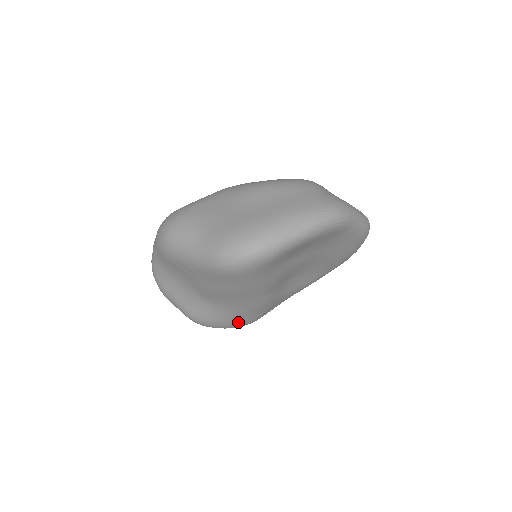
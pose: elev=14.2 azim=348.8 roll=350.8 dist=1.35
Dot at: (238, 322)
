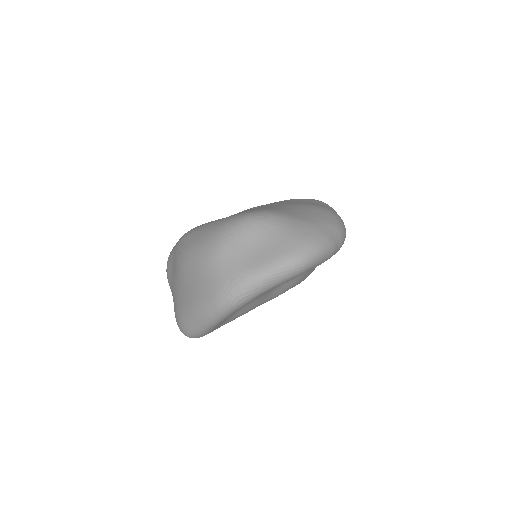
Dot at: occluded
